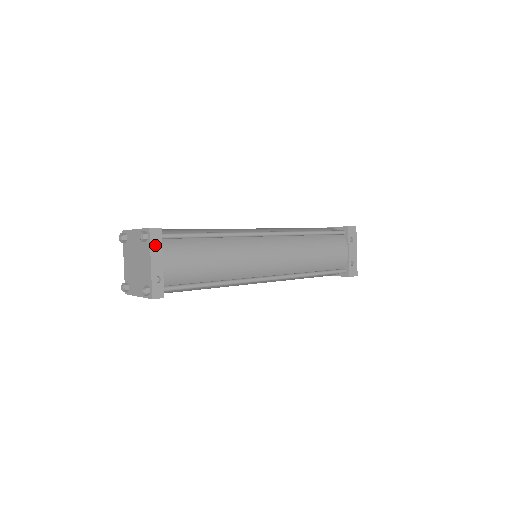
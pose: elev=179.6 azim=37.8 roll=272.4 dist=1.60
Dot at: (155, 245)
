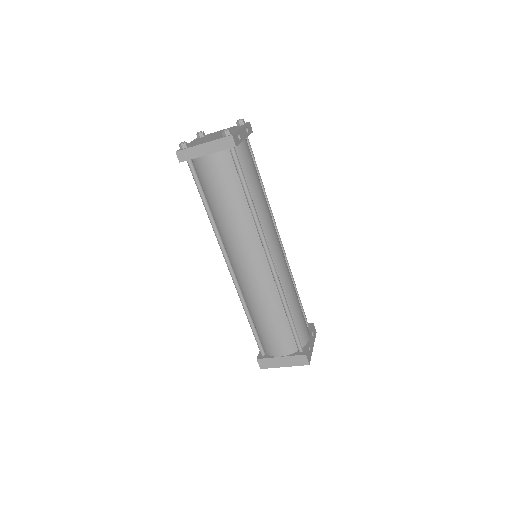
Dot at: occluded
